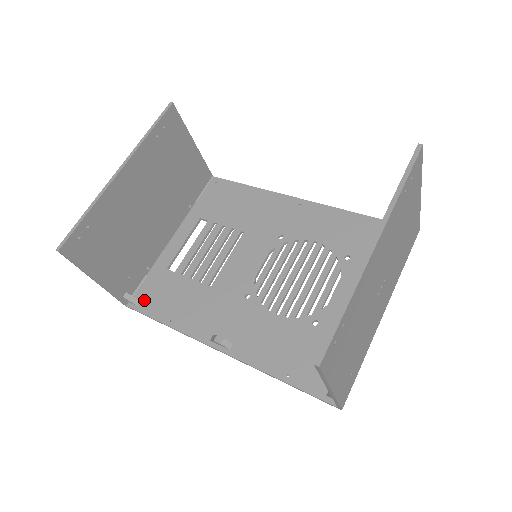
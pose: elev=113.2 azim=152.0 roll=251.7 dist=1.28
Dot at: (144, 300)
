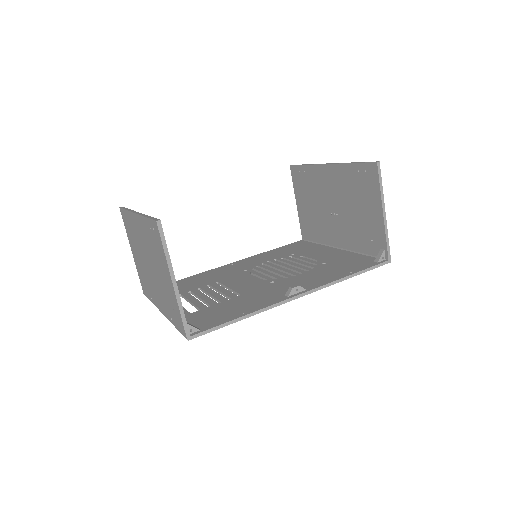
Dot at: (202, 326)
